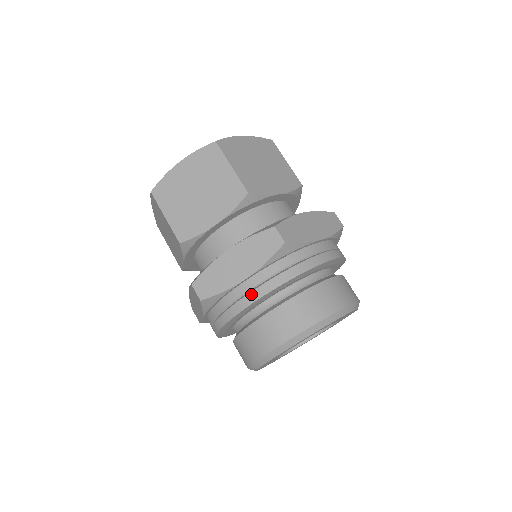
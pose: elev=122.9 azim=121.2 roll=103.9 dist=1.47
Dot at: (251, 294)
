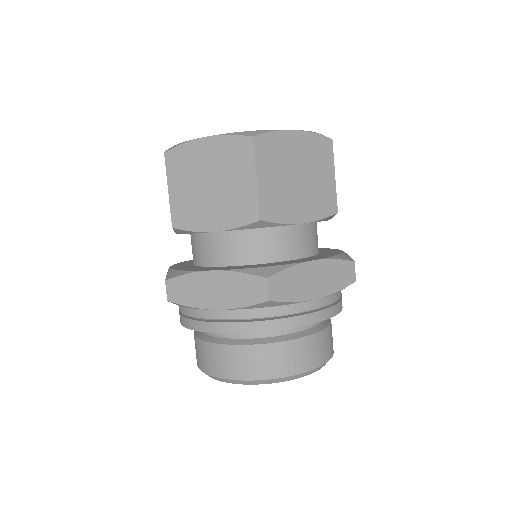
Dot at: (216, 324)
